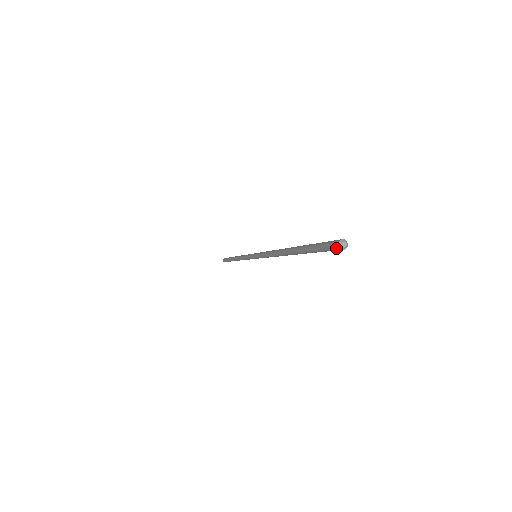
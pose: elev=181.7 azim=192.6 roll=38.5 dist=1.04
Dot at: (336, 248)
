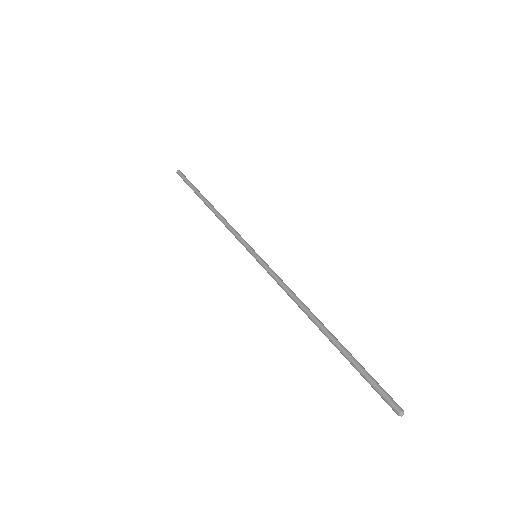
Dot at: (395, 412)
